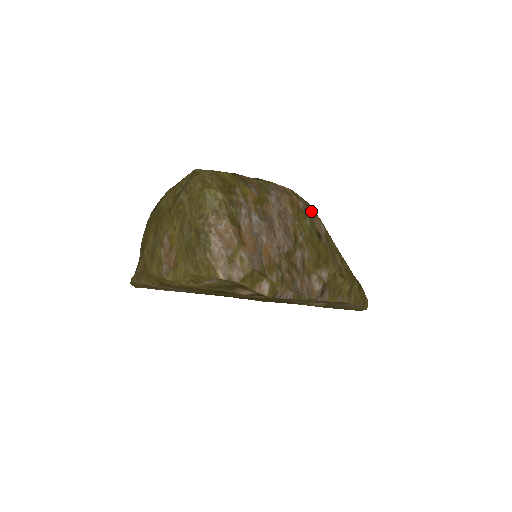
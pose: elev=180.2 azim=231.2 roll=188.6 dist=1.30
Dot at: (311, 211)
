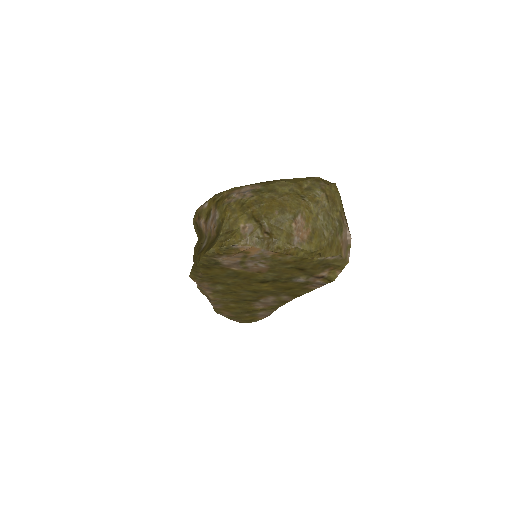
Dot at: occluded
